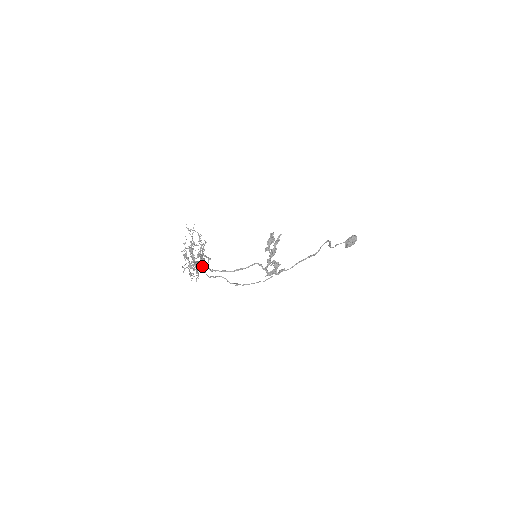
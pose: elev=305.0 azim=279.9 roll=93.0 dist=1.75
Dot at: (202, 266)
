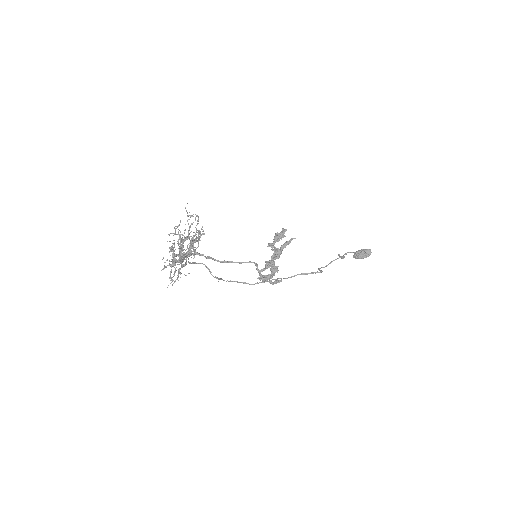
Dot at: occluded
